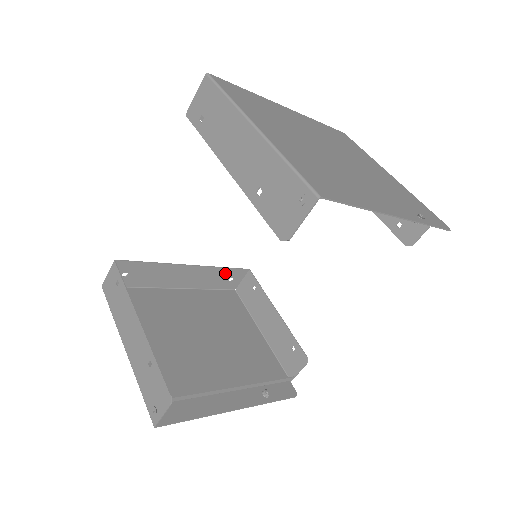
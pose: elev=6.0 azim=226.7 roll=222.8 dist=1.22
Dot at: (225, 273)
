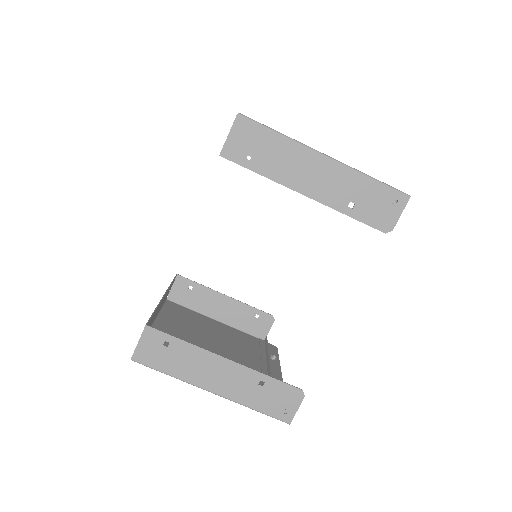
Dot at: occluded
